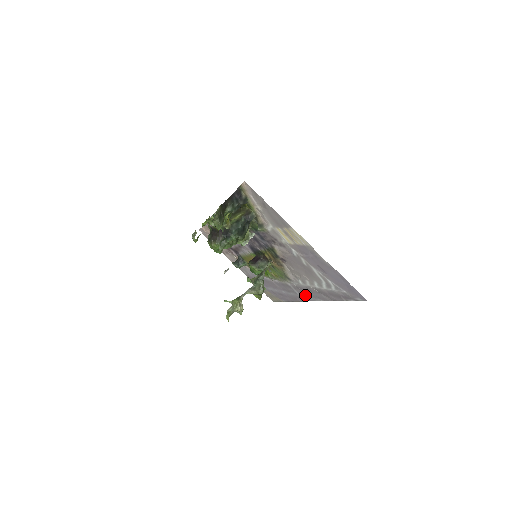
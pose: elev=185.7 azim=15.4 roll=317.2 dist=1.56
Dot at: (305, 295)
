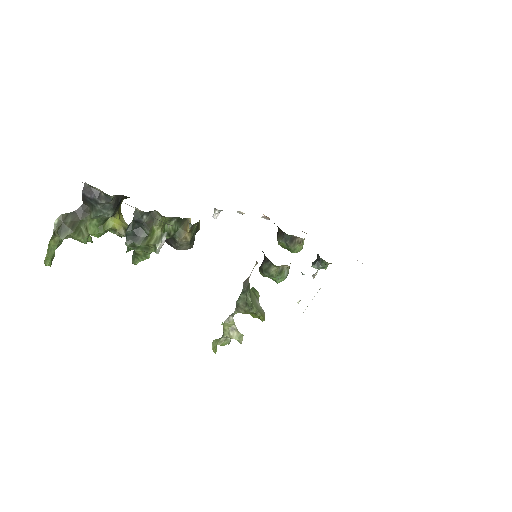
Dot at: occluded
